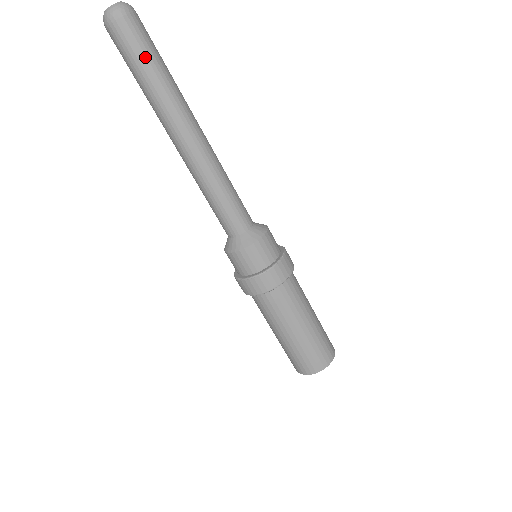
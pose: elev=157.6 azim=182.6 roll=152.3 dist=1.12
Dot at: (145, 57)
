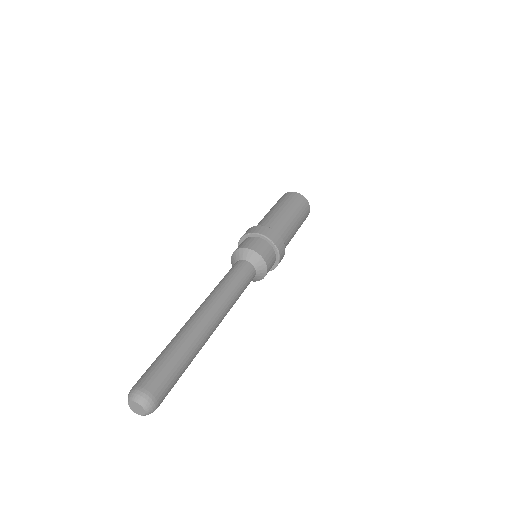
Dot at: (179, 376)
